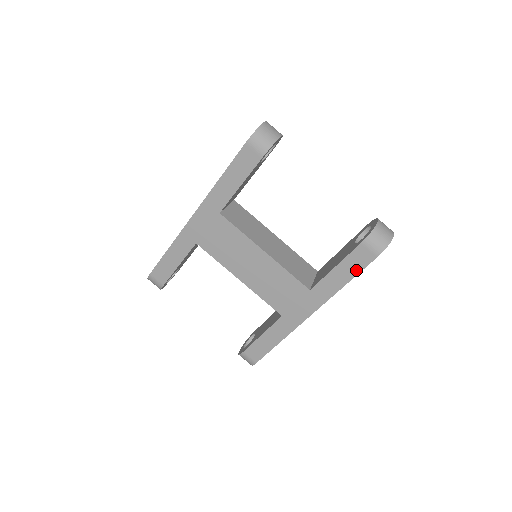
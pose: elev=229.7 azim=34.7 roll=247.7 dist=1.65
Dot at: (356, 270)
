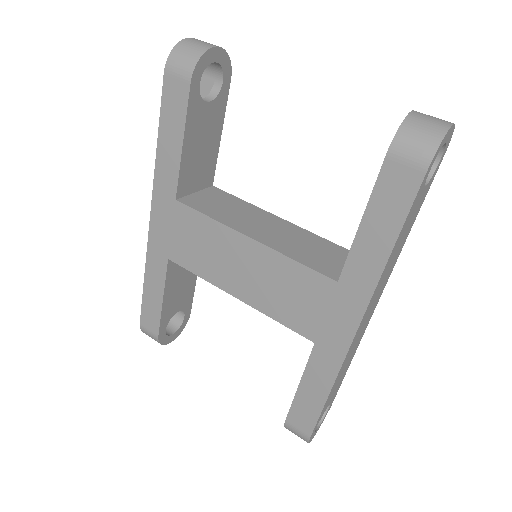
Dot at: (398, 215)
